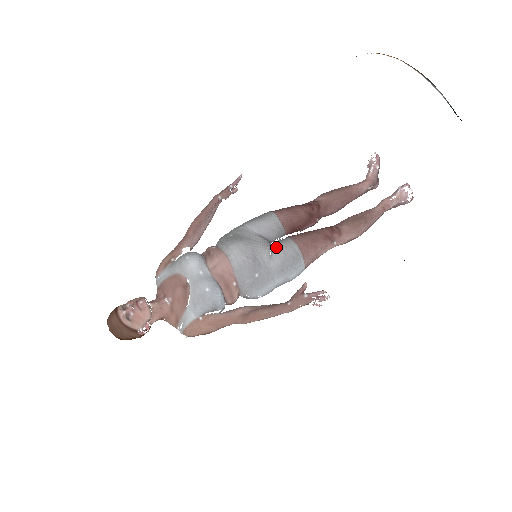
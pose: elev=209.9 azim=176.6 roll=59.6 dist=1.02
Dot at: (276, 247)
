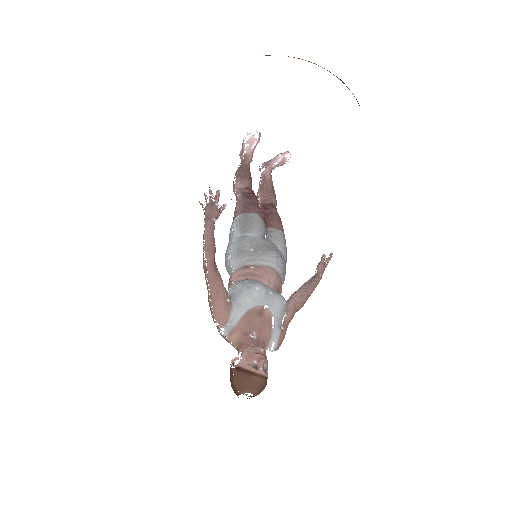
Dot at: (276, 240)
